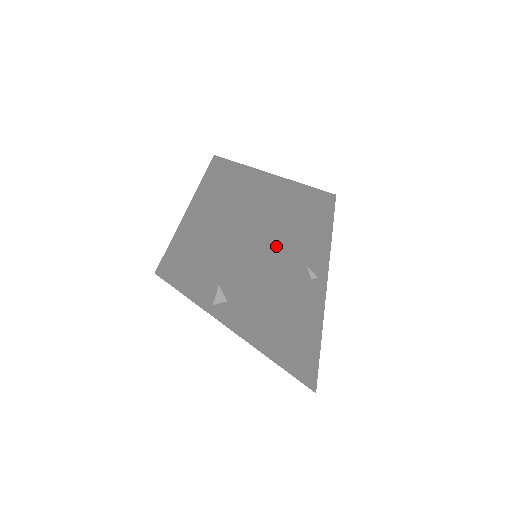
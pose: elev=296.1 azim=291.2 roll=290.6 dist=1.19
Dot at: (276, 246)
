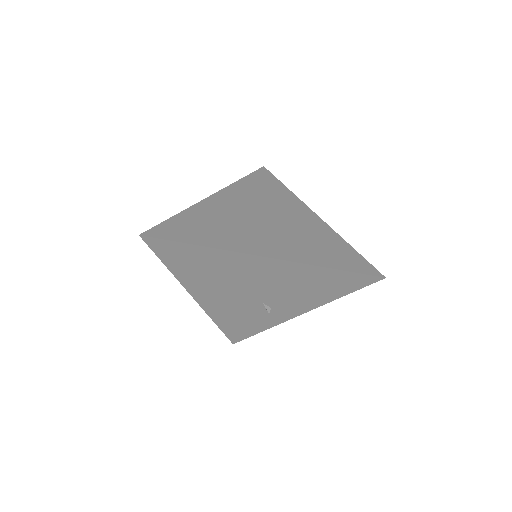
Dot at: (214, 286)
